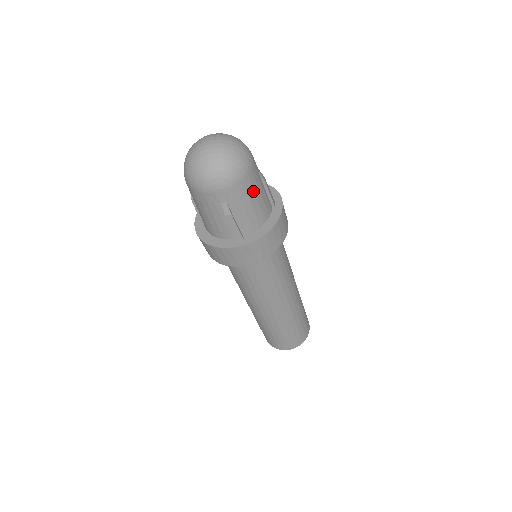
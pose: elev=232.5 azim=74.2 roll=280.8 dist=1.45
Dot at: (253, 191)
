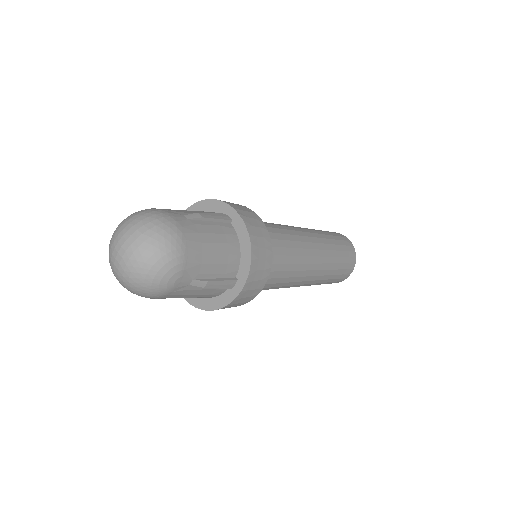
Dot at: (203, 243)
